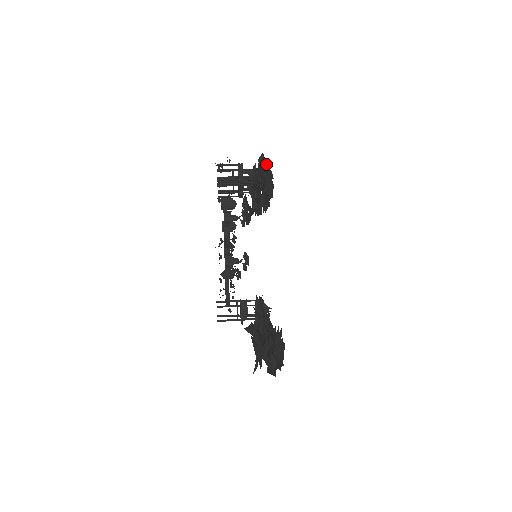
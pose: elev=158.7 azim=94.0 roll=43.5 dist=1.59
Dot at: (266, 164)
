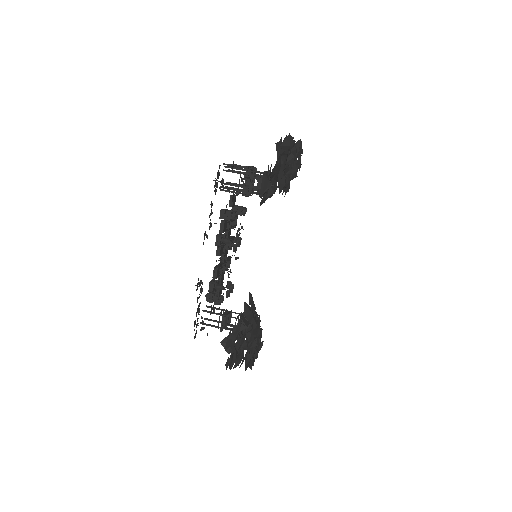
Dot at: (292, 145)
